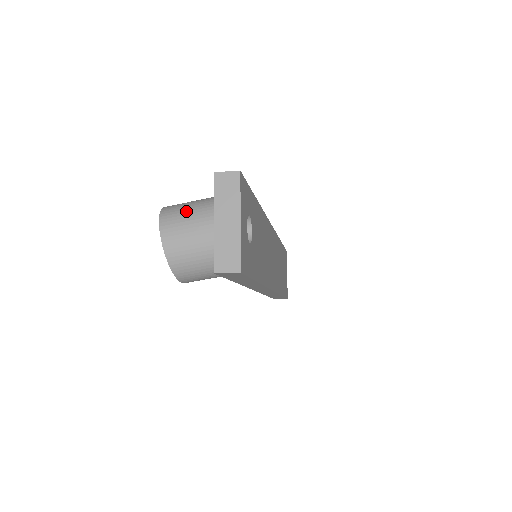
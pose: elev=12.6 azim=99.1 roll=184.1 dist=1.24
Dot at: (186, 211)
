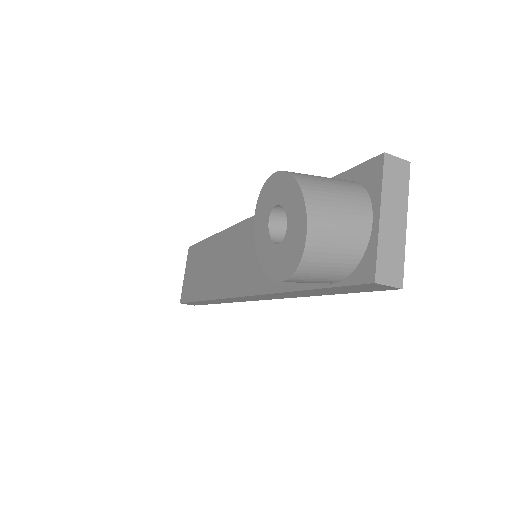
Dot at: (333, 188)
